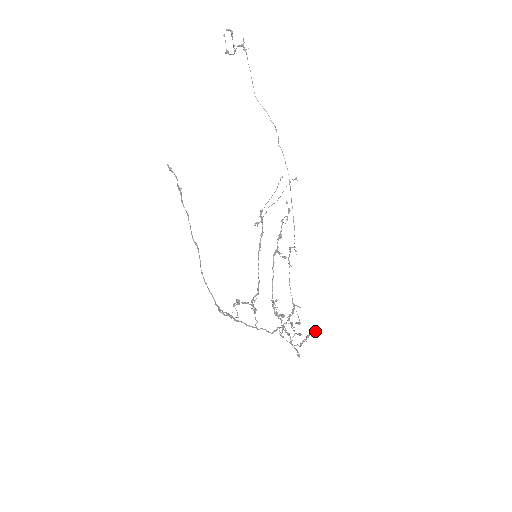
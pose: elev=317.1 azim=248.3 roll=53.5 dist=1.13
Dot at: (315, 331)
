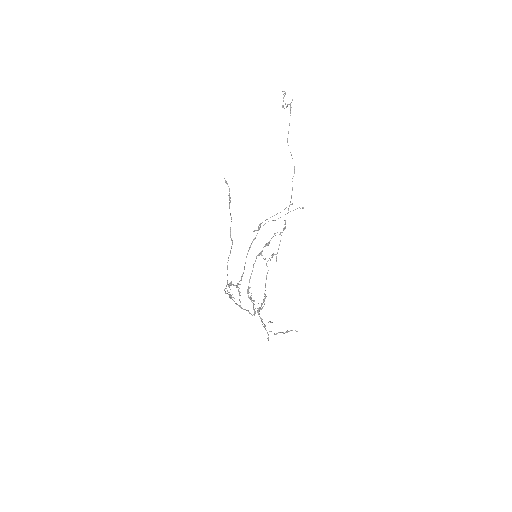
Dot at: occluded
